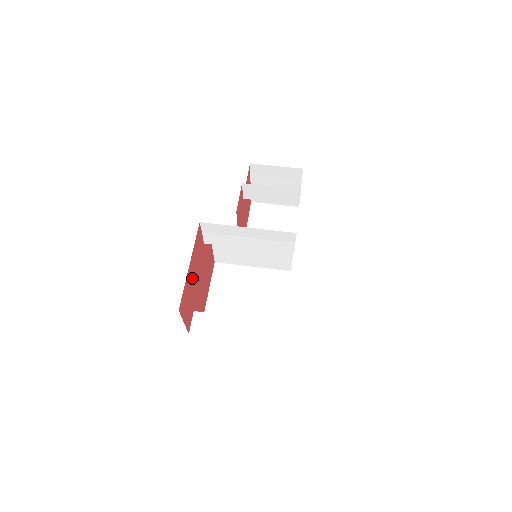
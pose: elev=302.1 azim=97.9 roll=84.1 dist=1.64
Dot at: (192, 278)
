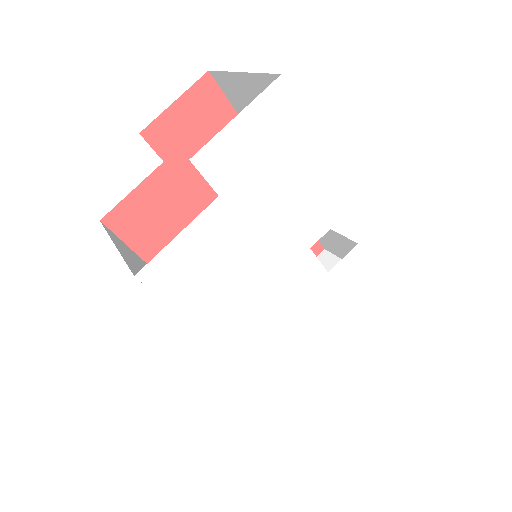
Dot at: occluded
